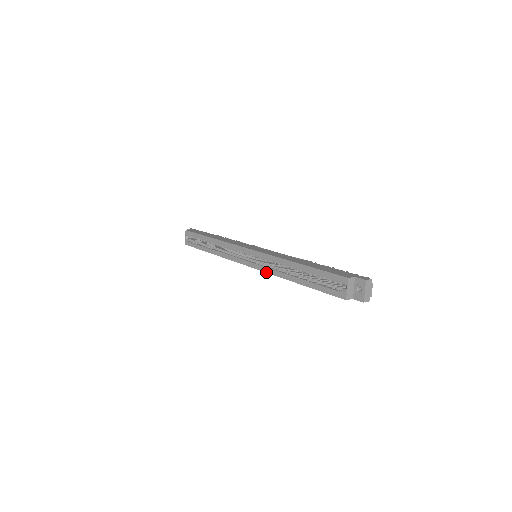
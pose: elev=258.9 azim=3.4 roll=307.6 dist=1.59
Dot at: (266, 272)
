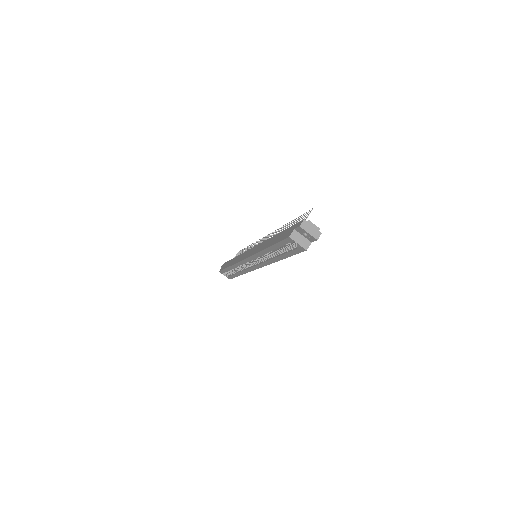
Dot at: (266, 265)
